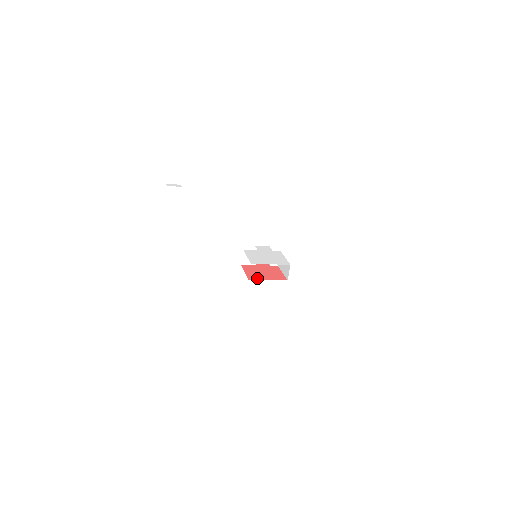
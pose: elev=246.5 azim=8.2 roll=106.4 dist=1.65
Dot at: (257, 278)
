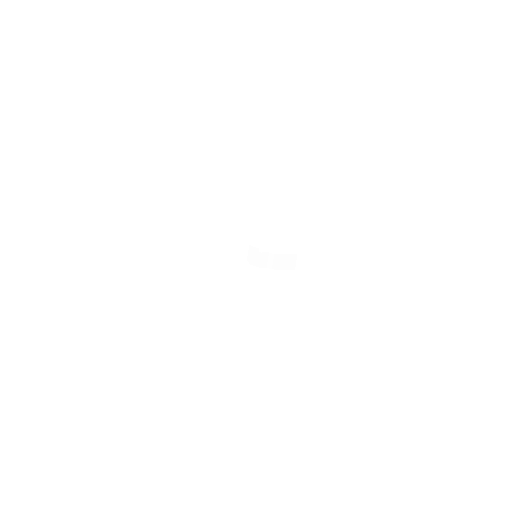
Dot at: occluded
